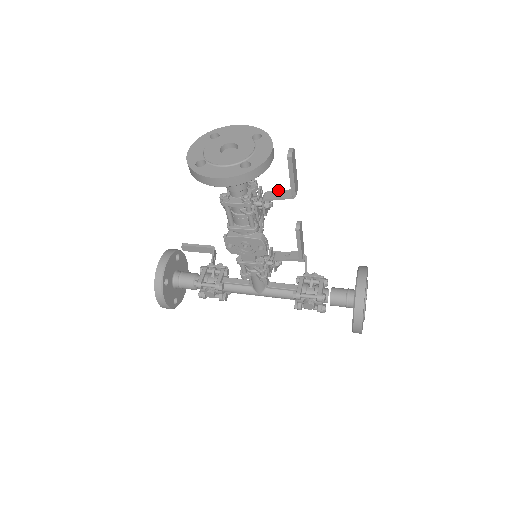
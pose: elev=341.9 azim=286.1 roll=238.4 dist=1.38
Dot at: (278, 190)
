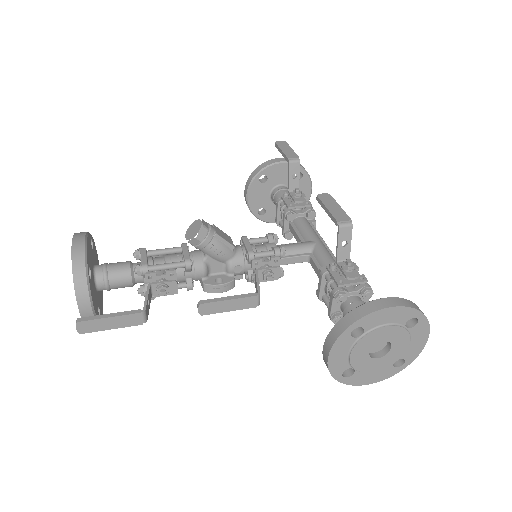
Dot at: occluded
